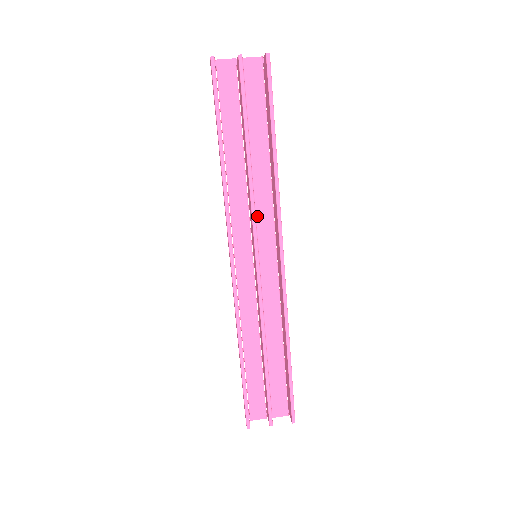
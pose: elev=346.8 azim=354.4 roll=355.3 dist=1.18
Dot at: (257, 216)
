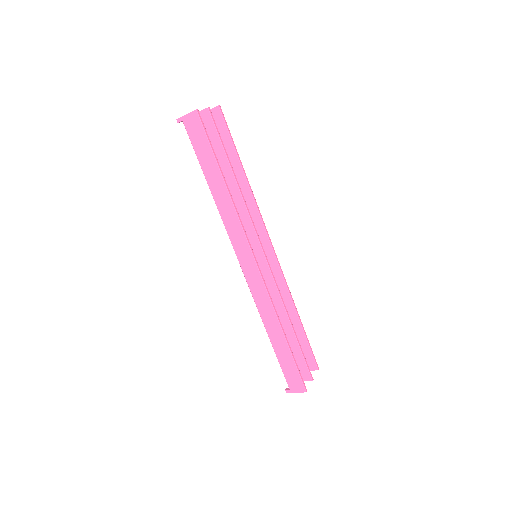
Dot at: (245, 226)
